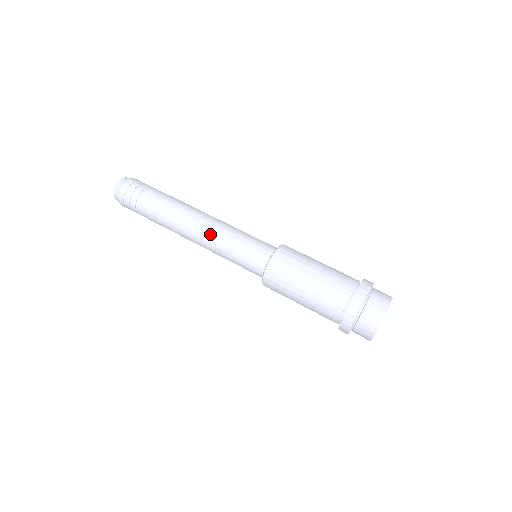
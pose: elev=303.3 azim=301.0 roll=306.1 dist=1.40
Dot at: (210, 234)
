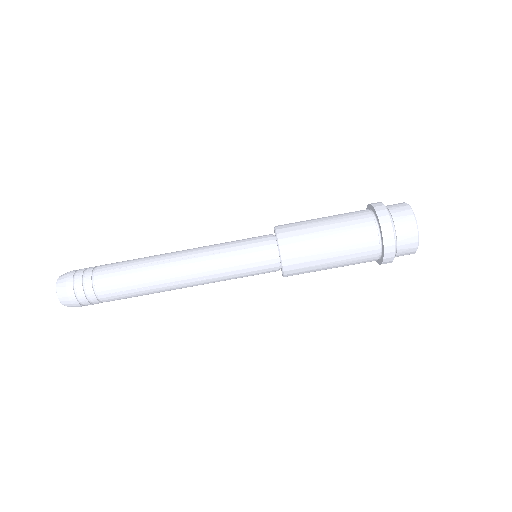
Dot at: (199, 265)
